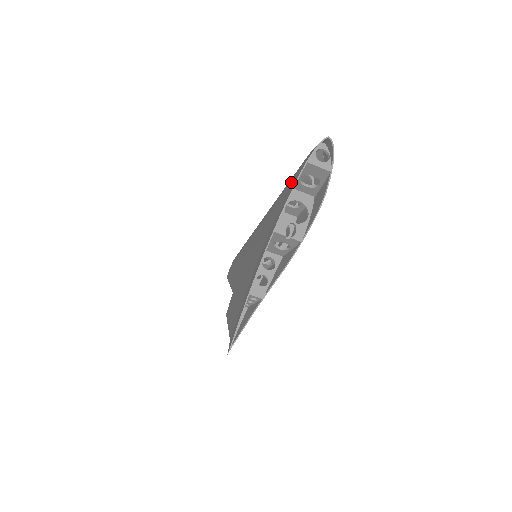
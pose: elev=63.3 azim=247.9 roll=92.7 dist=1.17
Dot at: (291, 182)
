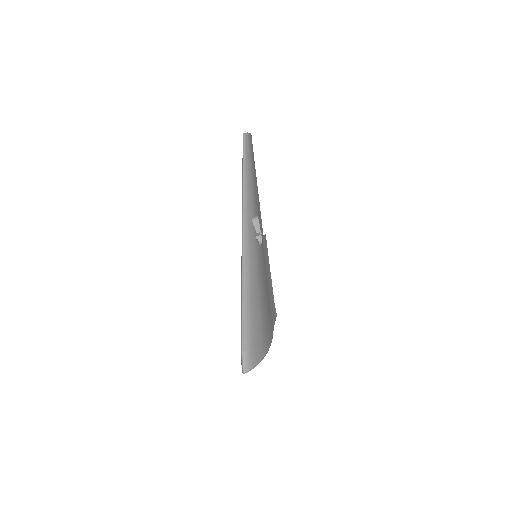
Dot at: occluded
